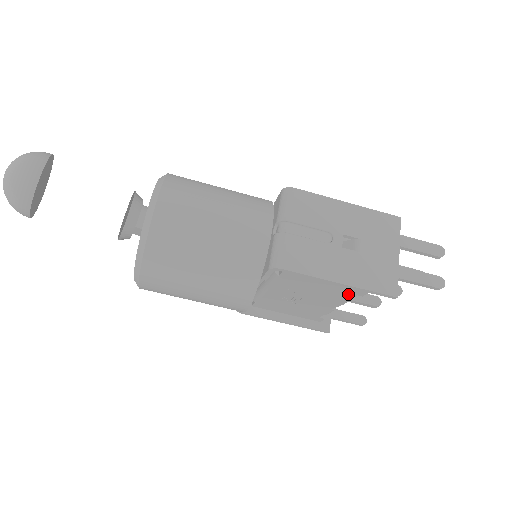
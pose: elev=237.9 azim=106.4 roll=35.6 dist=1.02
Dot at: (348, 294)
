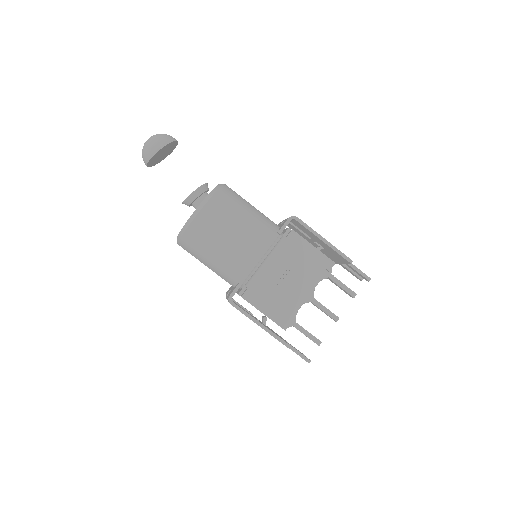
Dot at: (321, 268)
